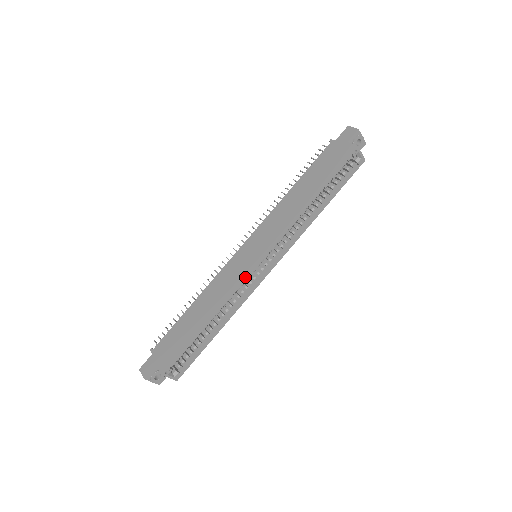
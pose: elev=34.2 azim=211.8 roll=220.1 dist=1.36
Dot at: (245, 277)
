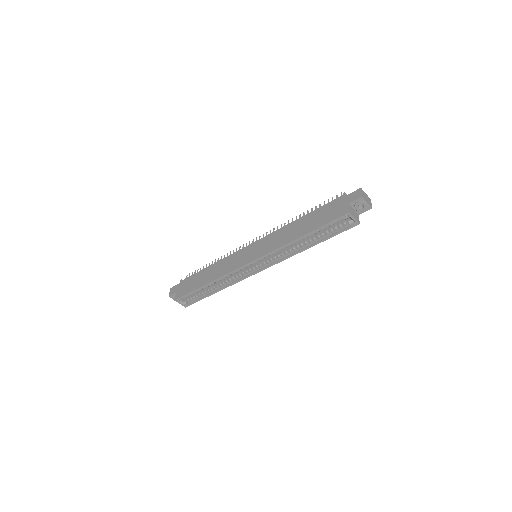
Dot at: (237, 269)
